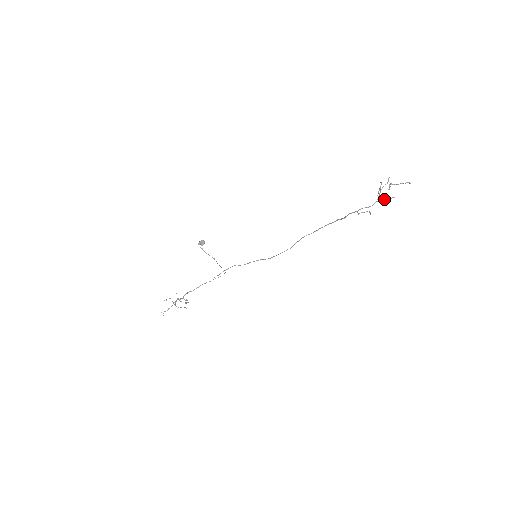
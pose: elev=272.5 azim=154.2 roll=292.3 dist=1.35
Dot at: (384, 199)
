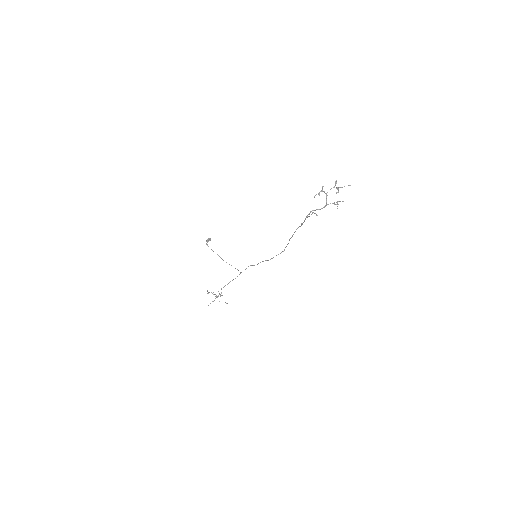
Dot at: occluded
